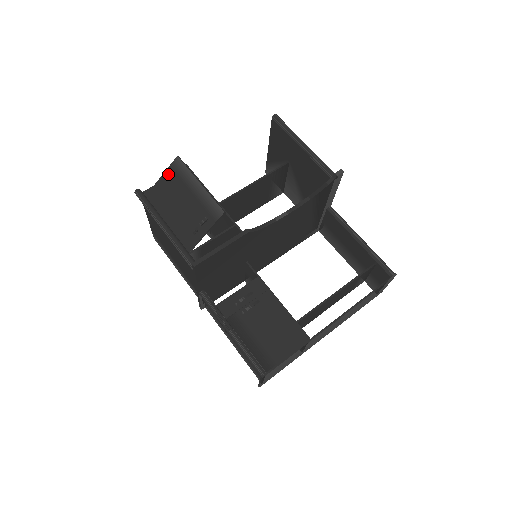
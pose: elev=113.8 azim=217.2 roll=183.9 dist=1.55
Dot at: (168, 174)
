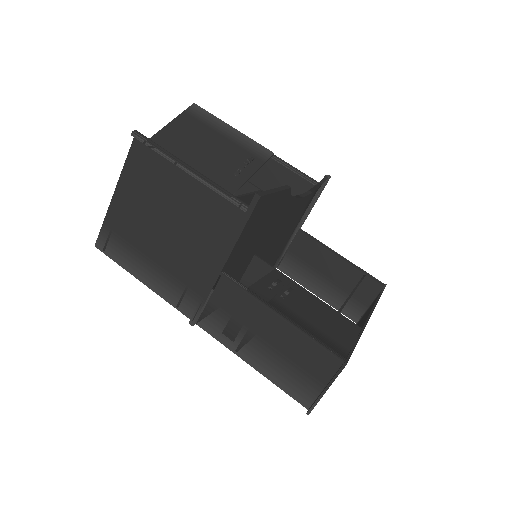
Dot at: (182, 119)
